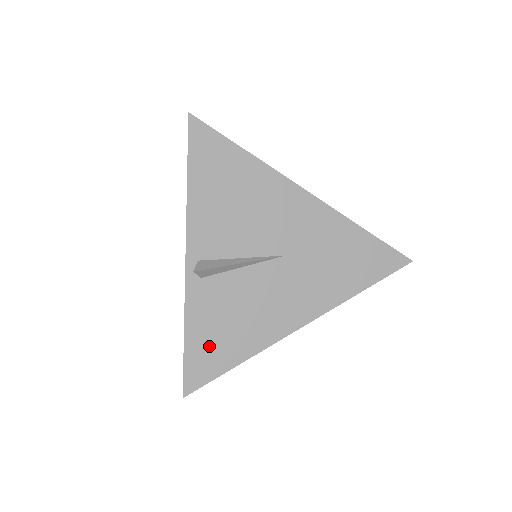
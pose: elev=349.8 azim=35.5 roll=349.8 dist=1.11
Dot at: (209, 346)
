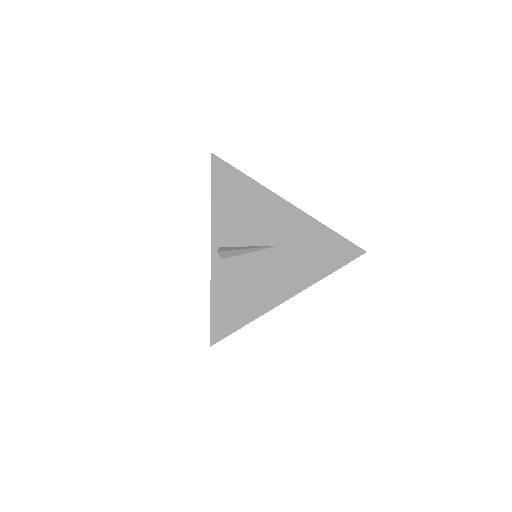
Dot at: (228, 308)
